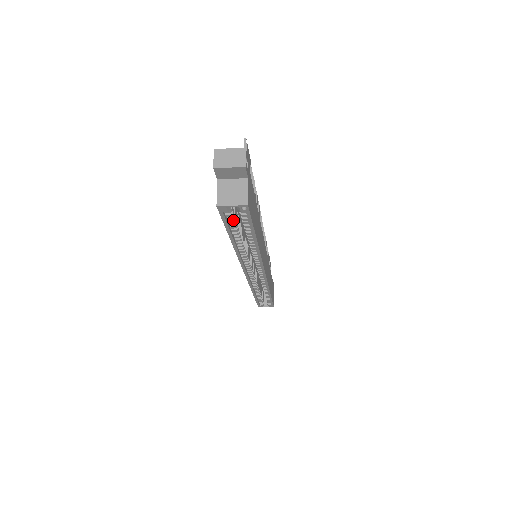
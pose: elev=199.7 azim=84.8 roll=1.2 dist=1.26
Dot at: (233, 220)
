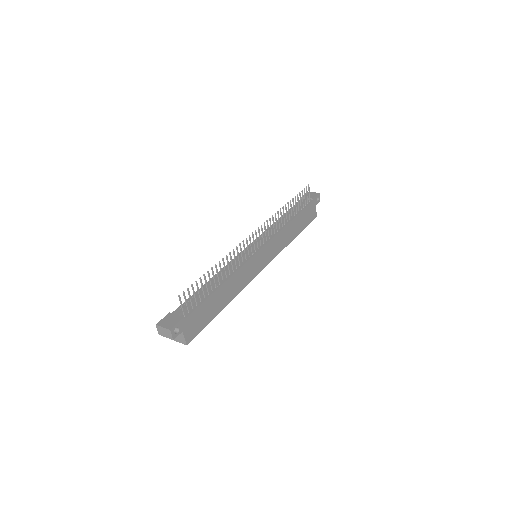
Dot at: occluded
